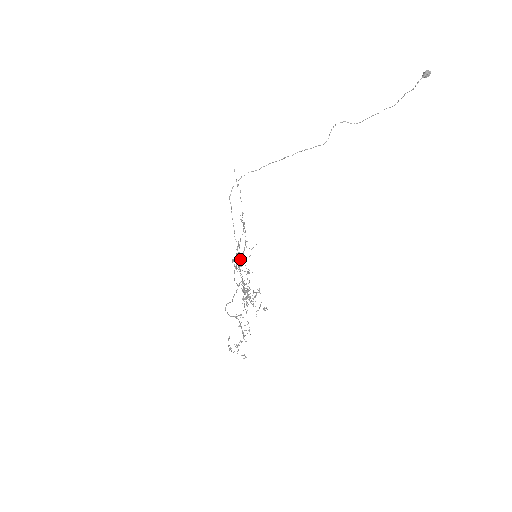
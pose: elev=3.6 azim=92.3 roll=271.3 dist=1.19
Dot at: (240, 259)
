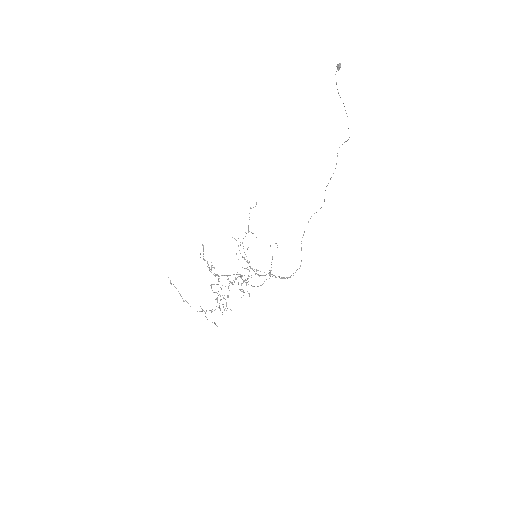
Dot at: (244, 259)
